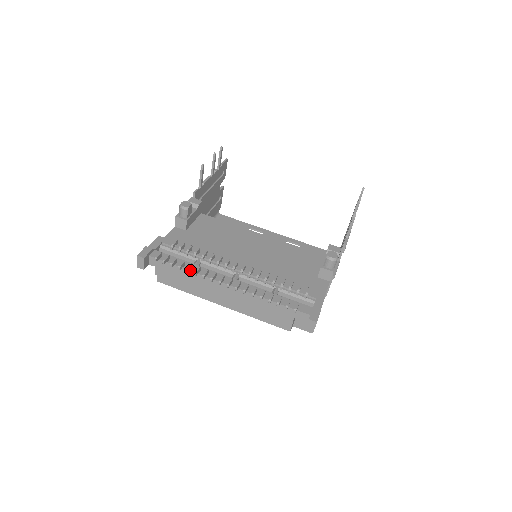
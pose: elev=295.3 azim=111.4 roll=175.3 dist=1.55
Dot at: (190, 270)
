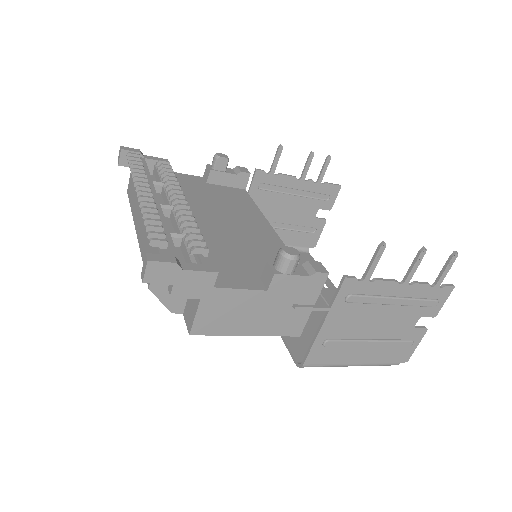
Dot at: occluded
